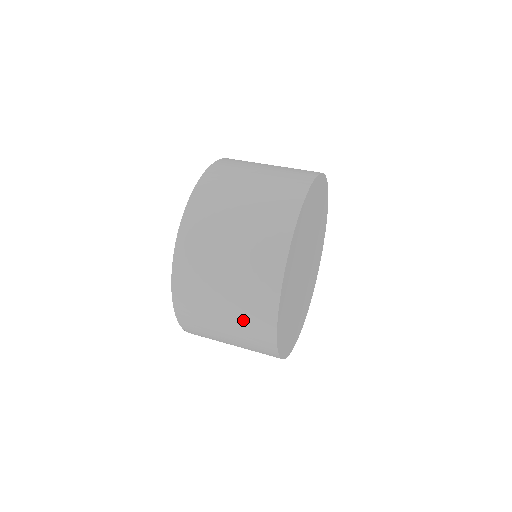
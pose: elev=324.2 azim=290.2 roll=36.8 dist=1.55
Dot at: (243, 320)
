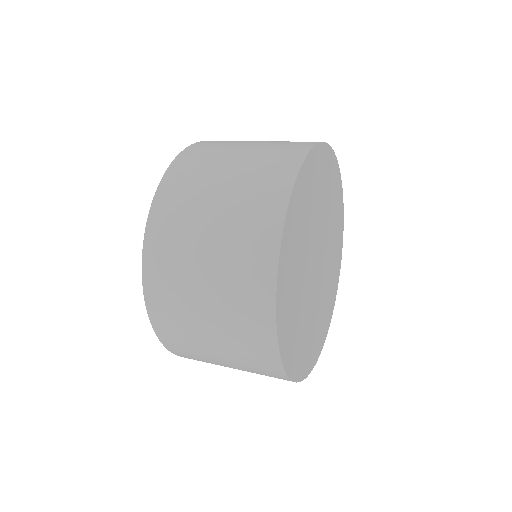
Dot at: (231, 289)
